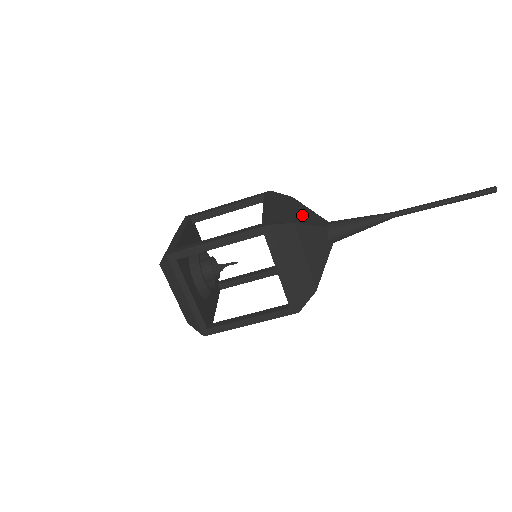
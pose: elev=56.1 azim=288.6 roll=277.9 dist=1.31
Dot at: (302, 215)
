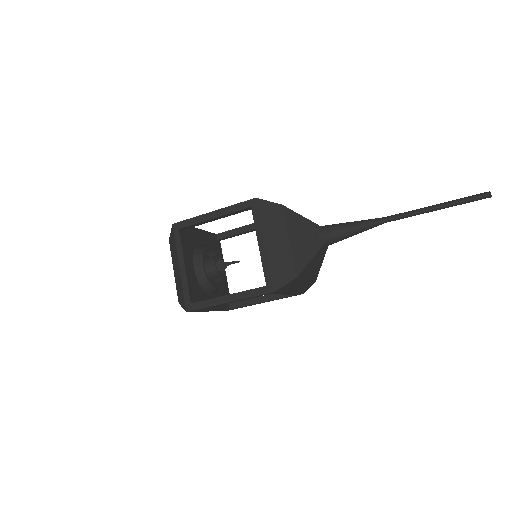
Dot at: occluded
